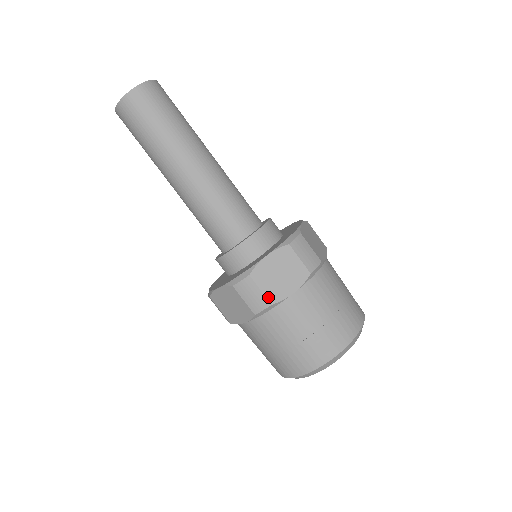
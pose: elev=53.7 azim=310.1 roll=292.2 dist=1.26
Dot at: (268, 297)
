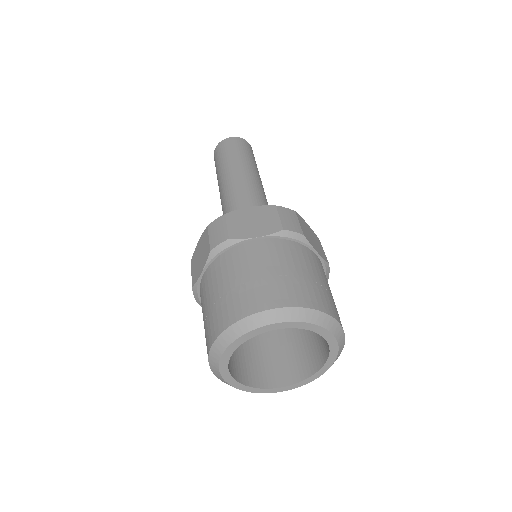
Dot at: (230, 233)
